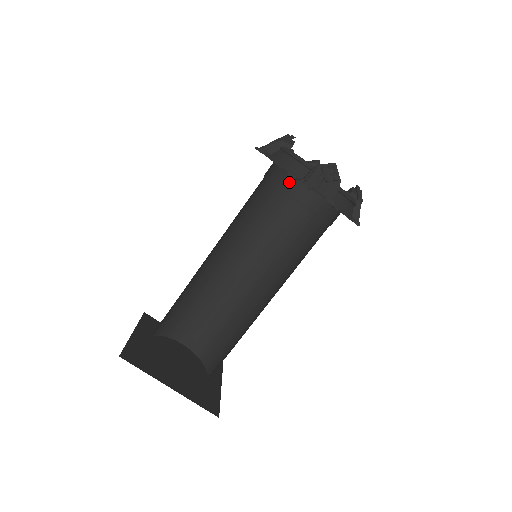
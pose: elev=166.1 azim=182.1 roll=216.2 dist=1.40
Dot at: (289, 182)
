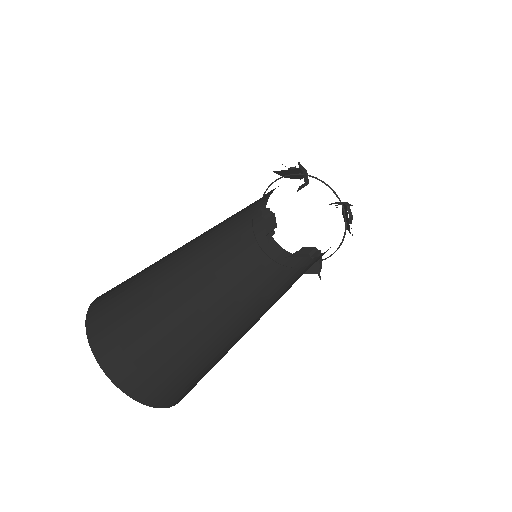
Dot at: (256, 217)
